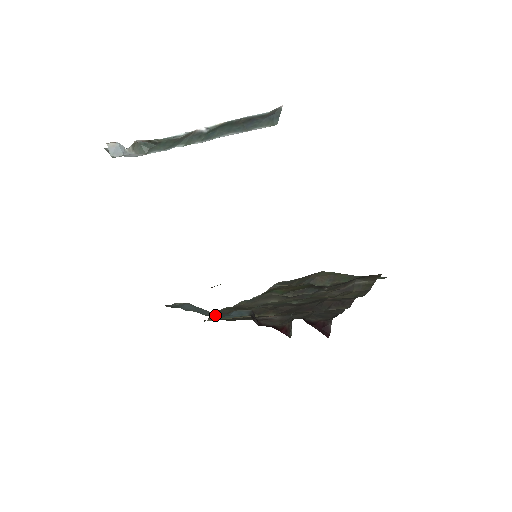
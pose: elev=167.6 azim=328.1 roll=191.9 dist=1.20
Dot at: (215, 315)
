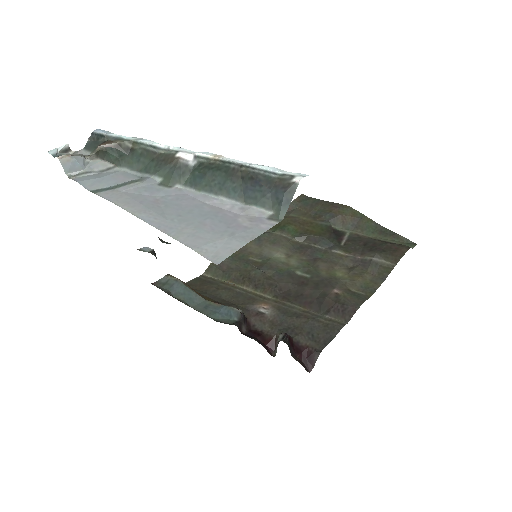
Dot at: (204, 305)
